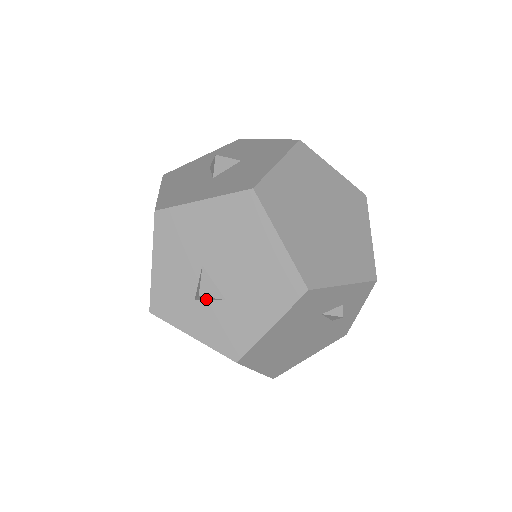
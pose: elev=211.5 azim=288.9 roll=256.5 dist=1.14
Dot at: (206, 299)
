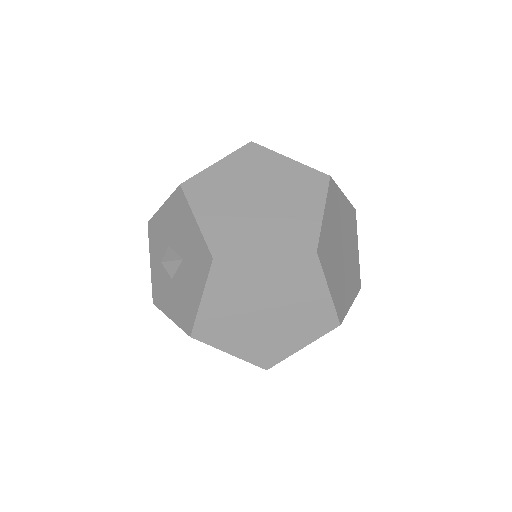
Dot at: occluded
